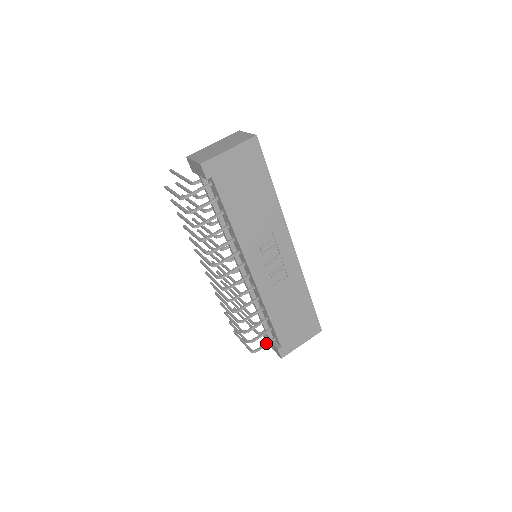
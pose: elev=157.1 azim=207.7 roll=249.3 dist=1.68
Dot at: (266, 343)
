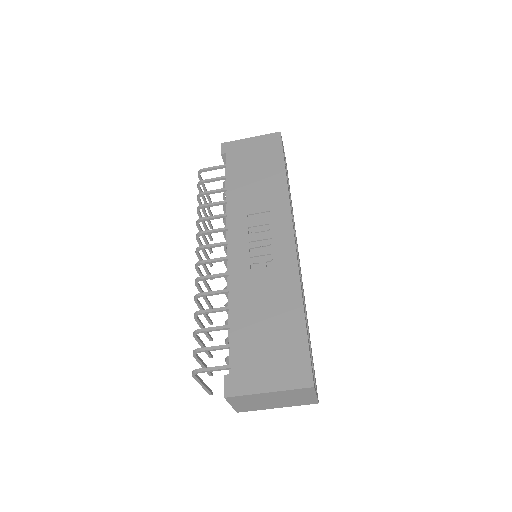
Dot at: (216, 366)
